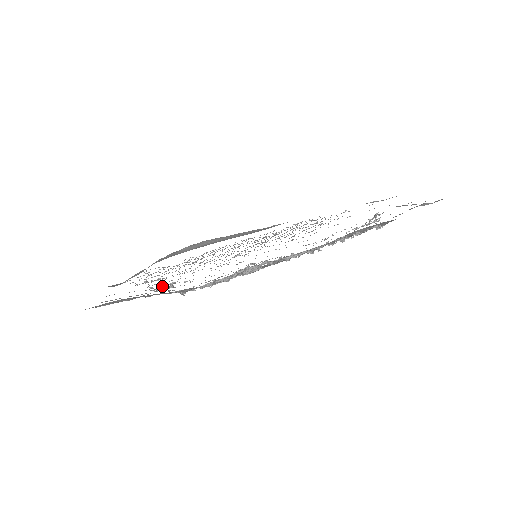
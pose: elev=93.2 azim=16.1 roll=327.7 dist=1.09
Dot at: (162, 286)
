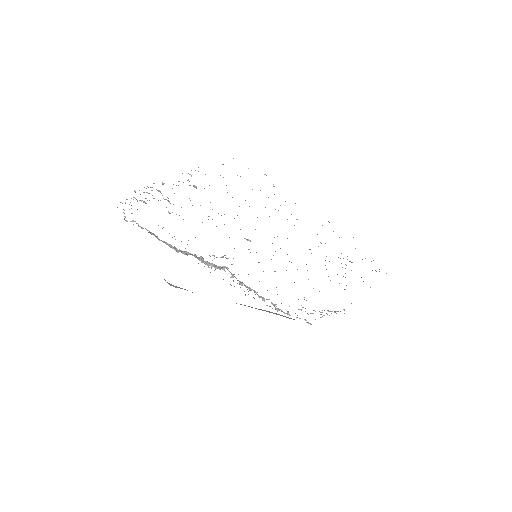
Dot at: occluded
